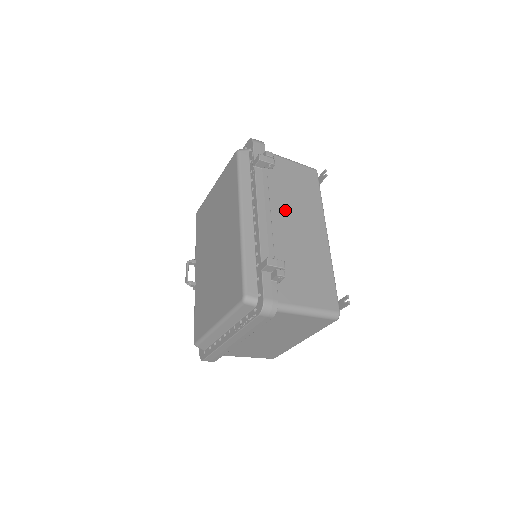
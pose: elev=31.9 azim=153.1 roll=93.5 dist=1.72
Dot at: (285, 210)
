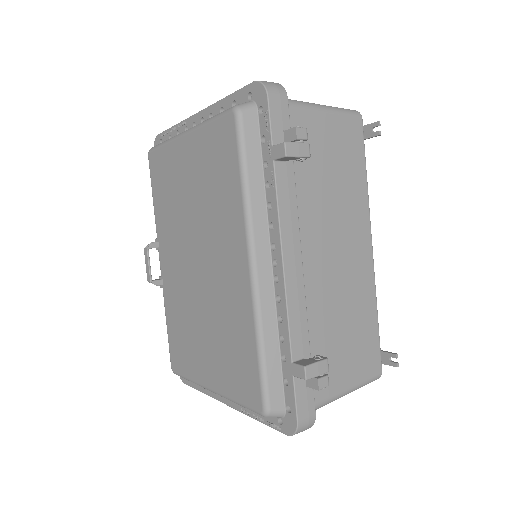
Dot at: (318, 229)
